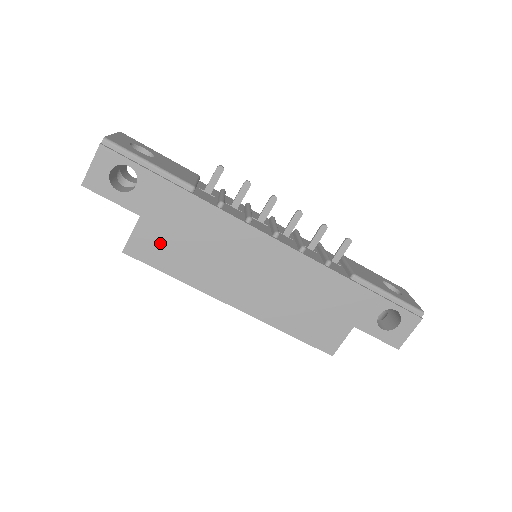
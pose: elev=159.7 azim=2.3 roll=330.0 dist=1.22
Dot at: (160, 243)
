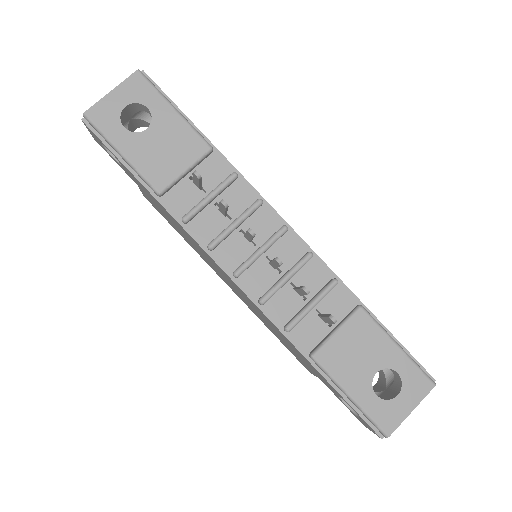
Dot at: occluded
